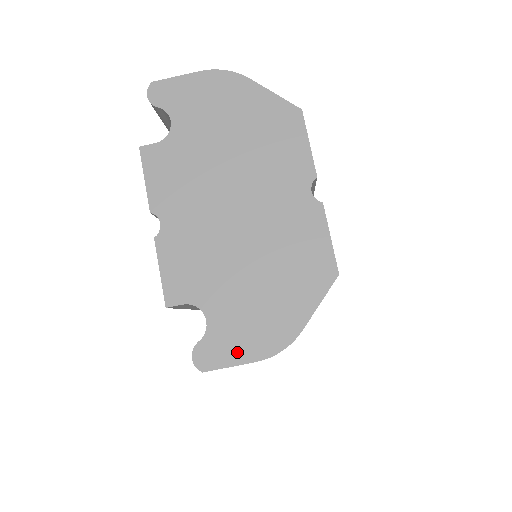
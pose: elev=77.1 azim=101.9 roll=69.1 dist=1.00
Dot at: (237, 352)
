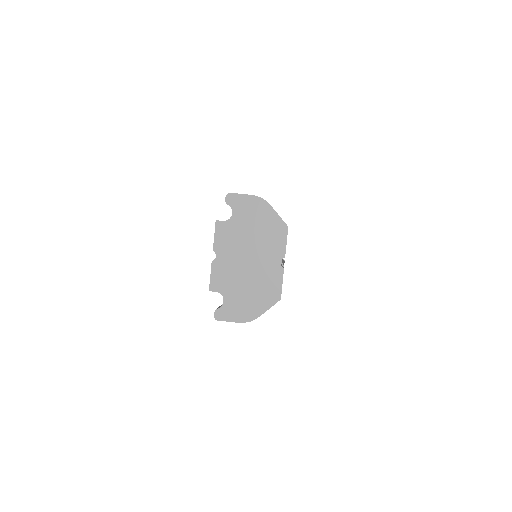
Dot at: (232, 317)
